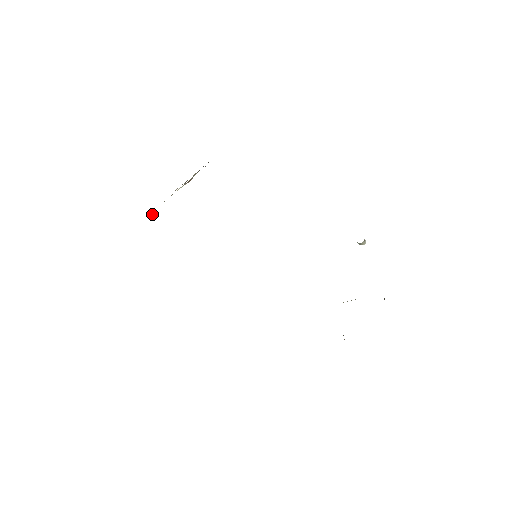
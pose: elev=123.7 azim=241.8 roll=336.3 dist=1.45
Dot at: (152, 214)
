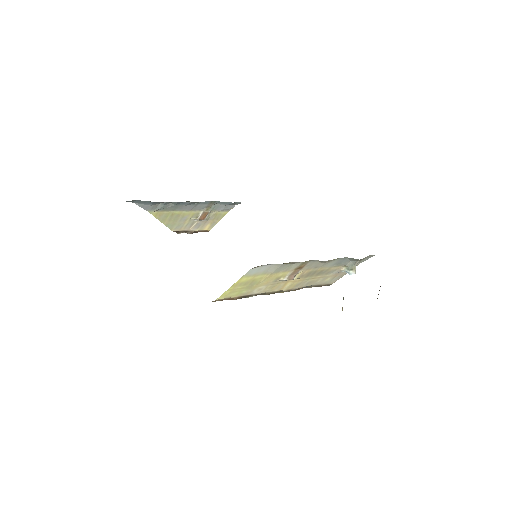
Dot at: (171, 206)
